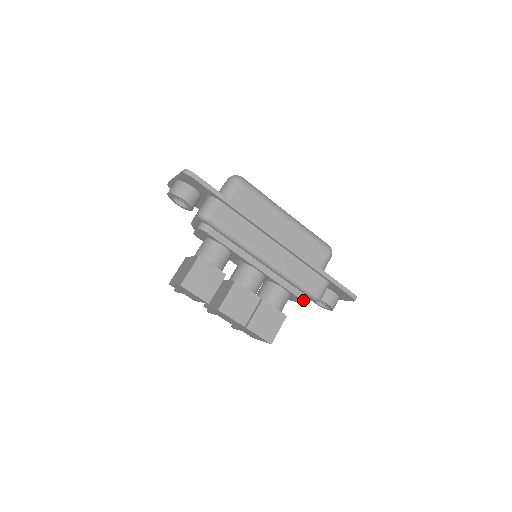
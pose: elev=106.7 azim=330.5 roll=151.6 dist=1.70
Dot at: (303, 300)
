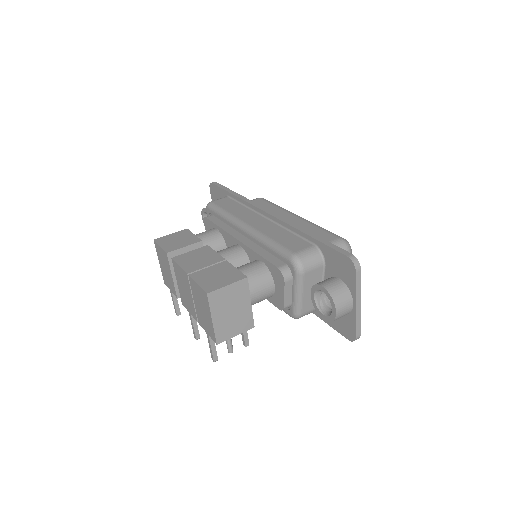
Dot at: (279, 268)
